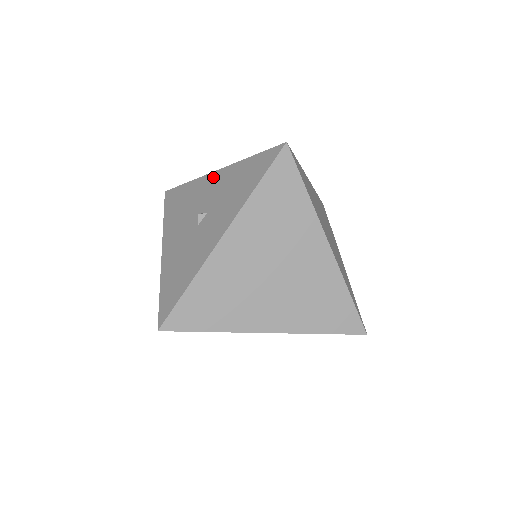
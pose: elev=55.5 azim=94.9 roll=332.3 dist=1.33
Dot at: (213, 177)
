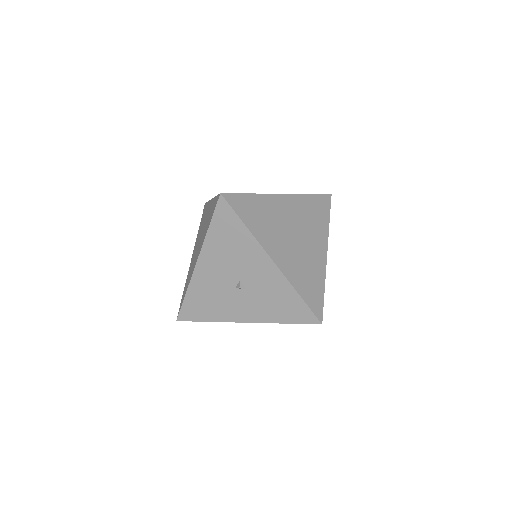
Dot at: (267, 264)
